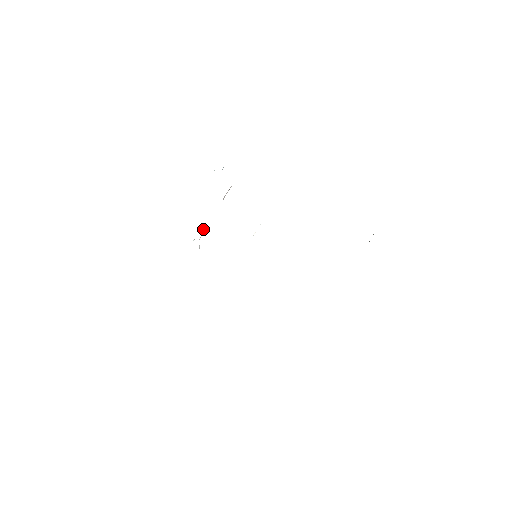
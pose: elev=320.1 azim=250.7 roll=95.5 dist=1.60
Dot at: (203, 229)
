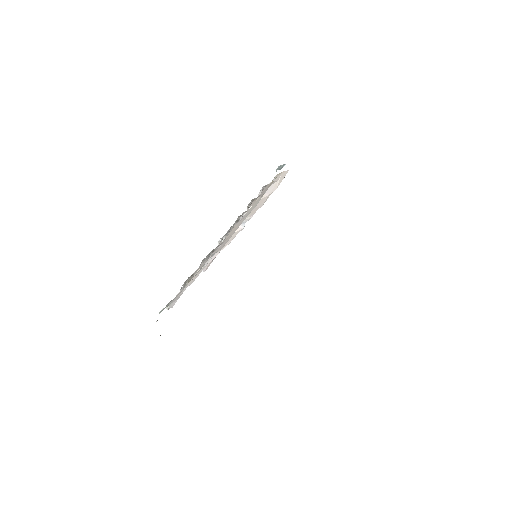
Dot at: occluded
